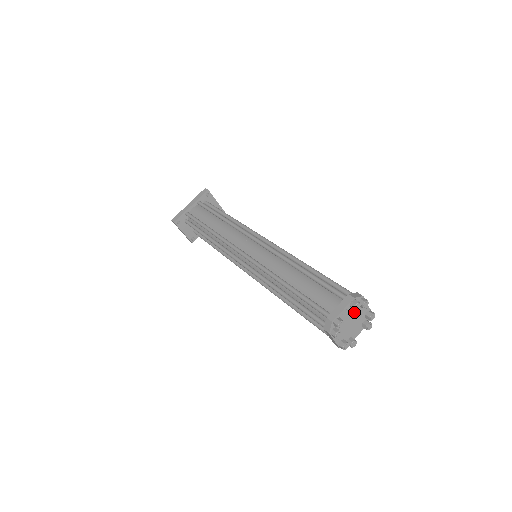
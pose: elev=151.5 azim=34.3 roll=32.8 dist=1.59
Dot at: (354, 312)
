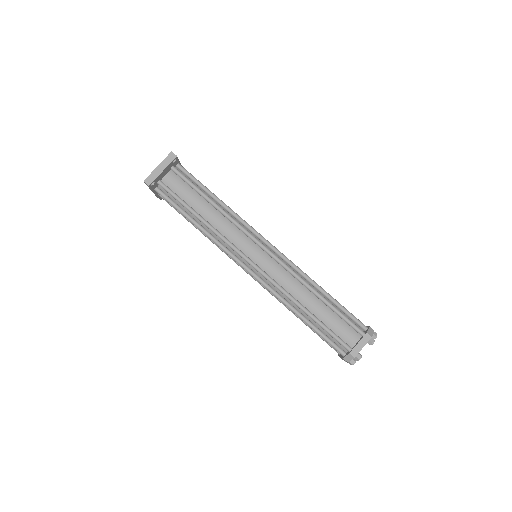
Dot at: occluded
